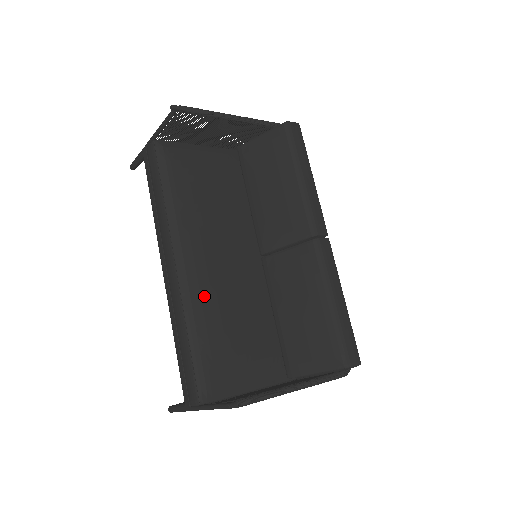
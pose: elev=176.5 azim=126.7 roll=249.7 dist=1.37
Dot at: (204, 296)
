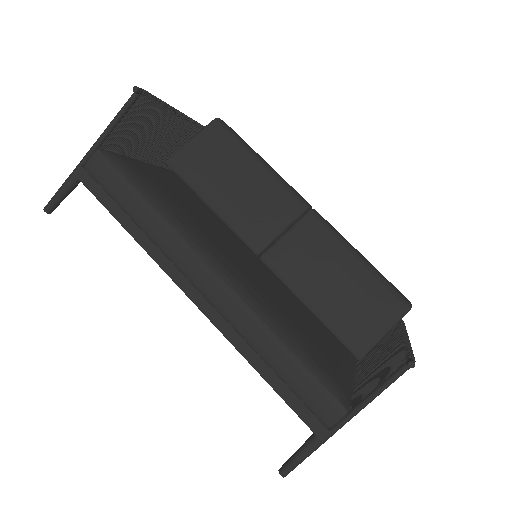
Dot at: (264, 297)
